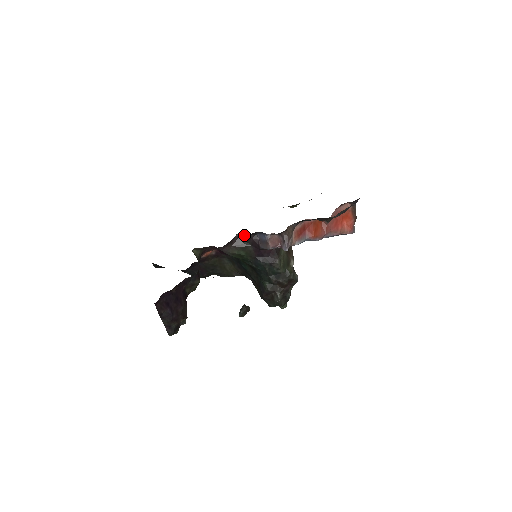
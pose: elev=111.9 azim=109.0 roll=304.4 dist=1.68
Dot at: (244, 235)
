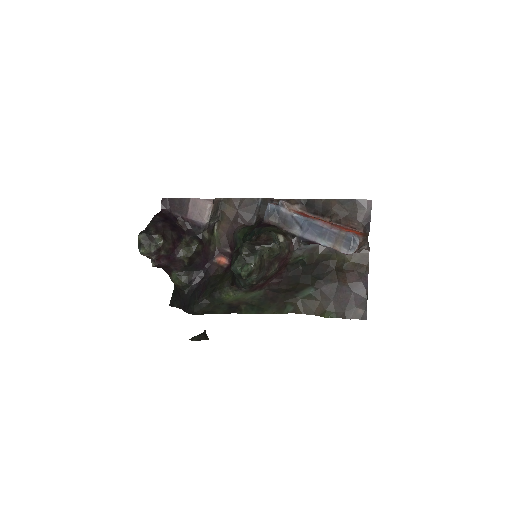
Dot at: (258, 220)
